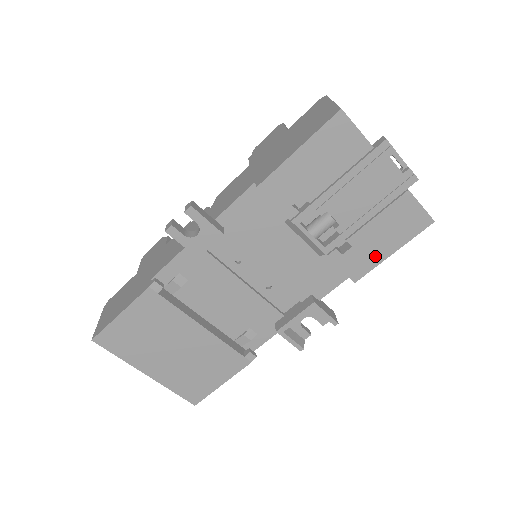
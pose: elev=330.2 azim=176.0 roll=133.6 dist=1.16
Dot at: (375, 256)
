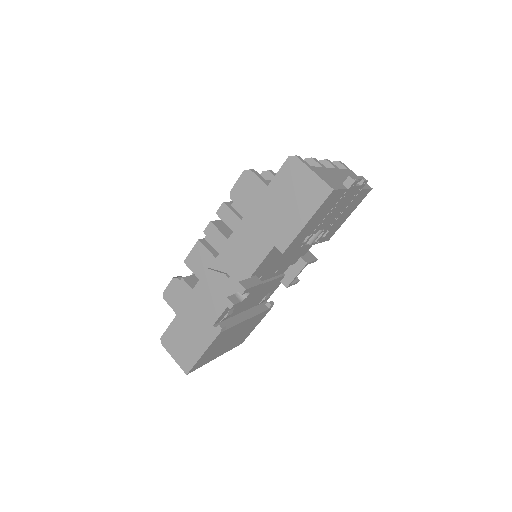
Dot at: (340, 224)
